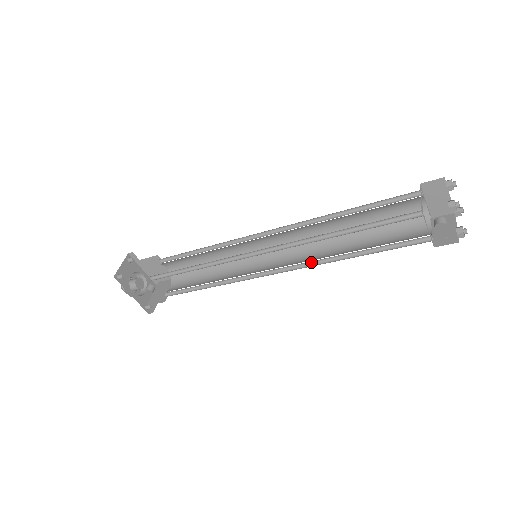
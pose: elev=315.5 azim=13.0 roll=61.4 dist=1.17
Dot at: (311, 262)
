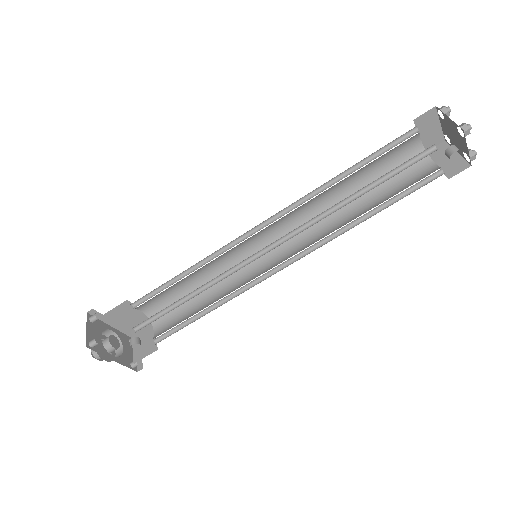
Dot at: (323, 240)
